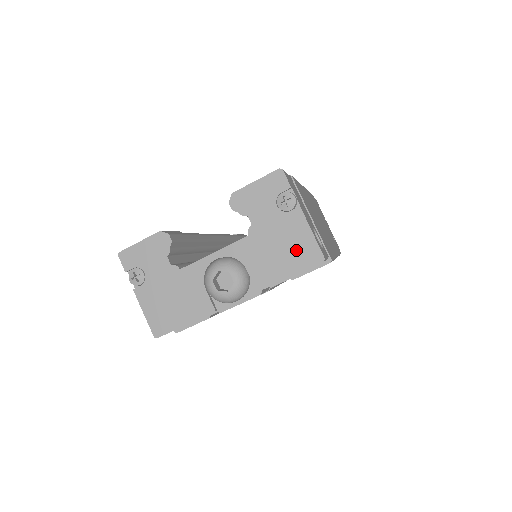
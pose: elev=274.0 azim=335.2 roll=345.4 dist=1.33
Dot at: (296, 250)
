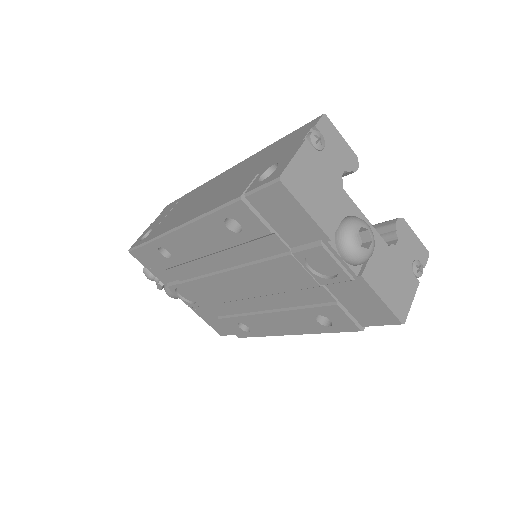
Dot at: (399, 295)
